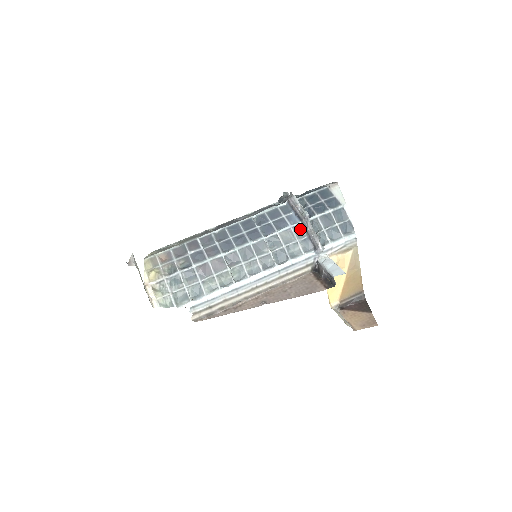
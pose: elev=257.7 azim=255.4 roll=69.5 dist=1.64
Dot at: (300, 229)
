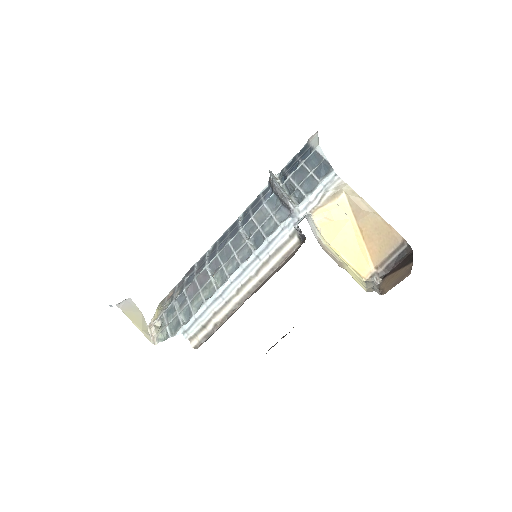
Dot at: (274, 201)
